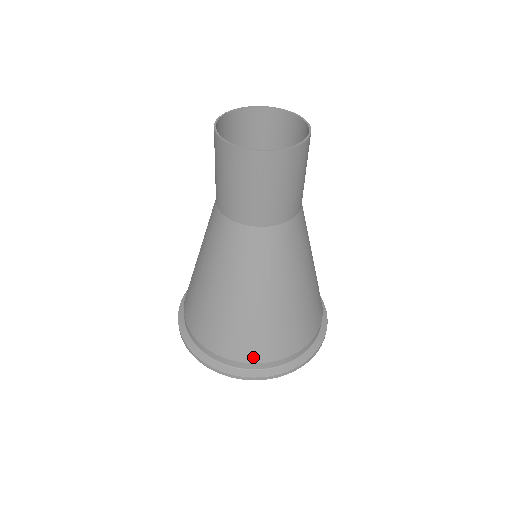
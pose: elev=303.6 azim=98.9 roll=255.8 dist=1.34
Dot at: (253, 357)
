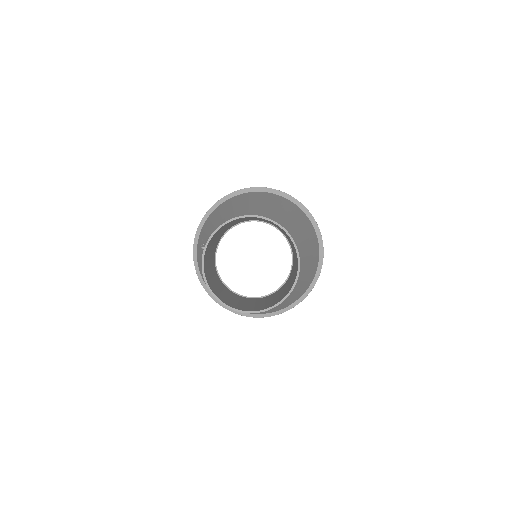
Dot at: (261, 313)
